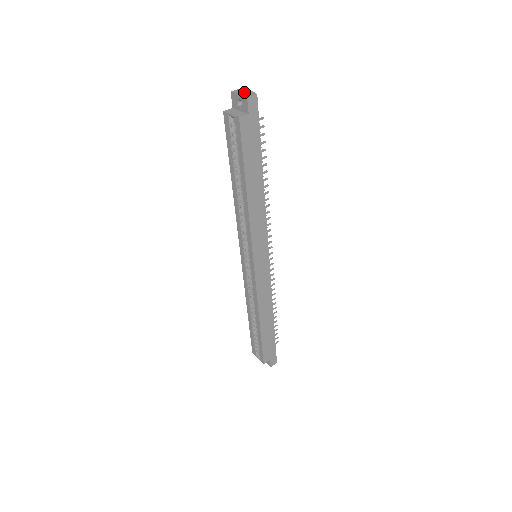
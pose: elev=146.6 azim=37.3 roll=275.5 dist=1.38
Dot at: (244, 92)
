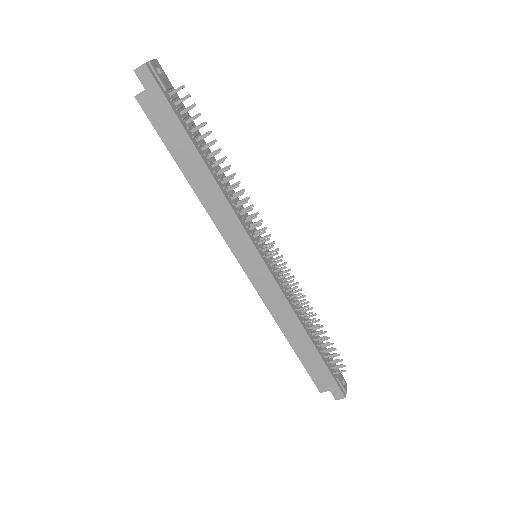
Dot at: occluded
